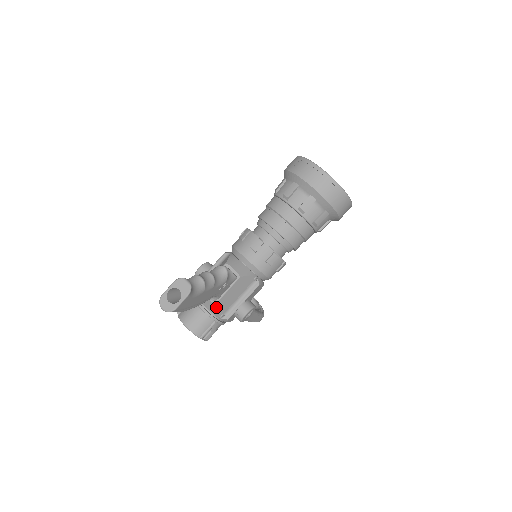
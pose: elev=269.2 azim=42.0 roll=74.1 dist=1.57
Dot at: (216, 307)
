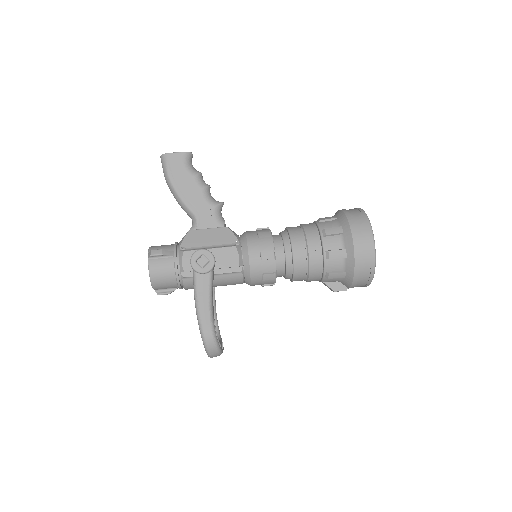
Dot at: (187, 234)
